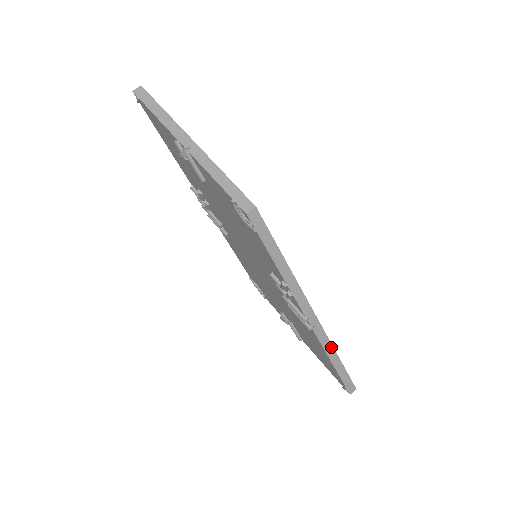
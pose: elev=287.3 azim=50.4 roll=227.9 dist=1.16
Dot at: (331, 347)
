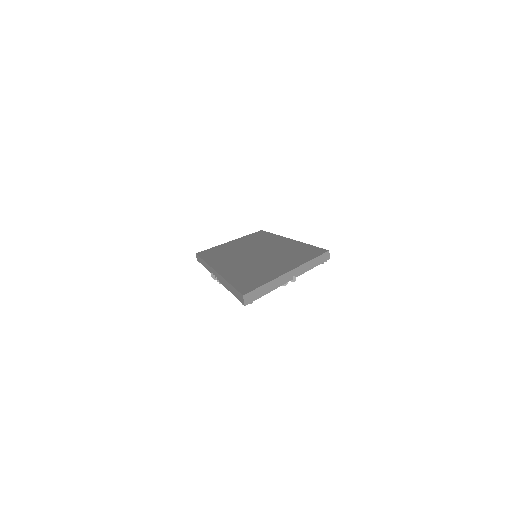
Dot at: occluded
